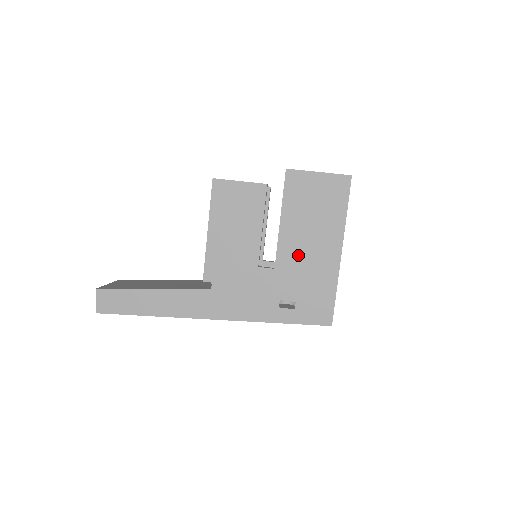
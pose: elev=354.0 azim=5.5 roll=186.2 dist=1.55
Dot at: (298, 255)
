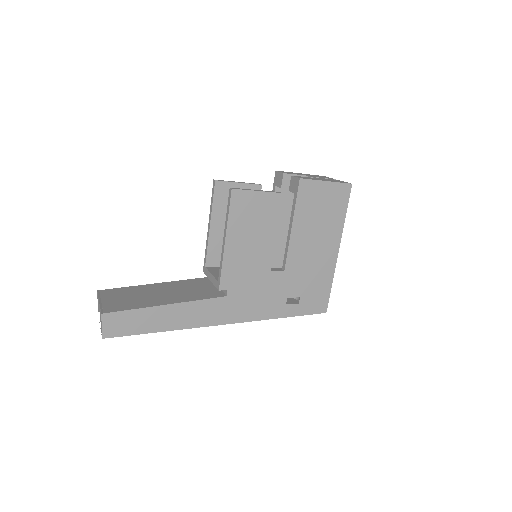
Dot at: (305, 257)
